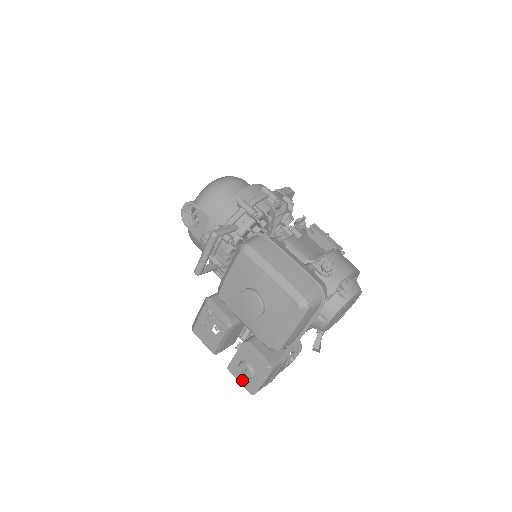
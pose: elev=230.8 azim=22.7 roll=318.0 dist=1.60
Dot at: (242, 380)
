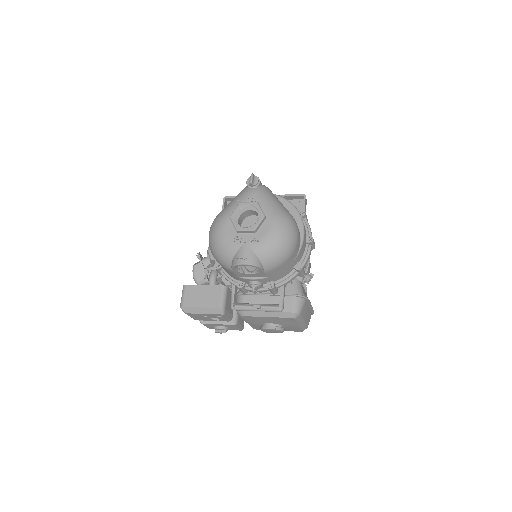
Dot at: (211, 327)
